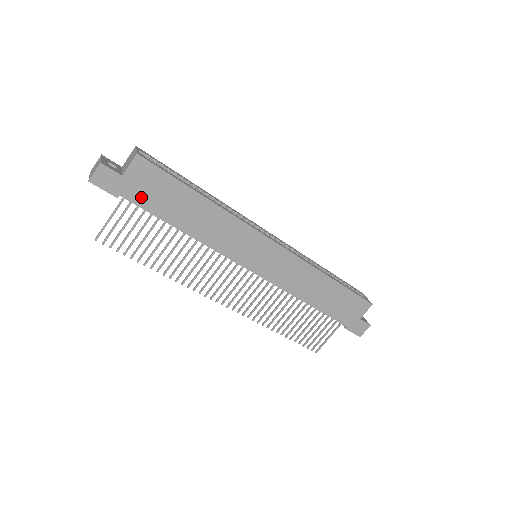
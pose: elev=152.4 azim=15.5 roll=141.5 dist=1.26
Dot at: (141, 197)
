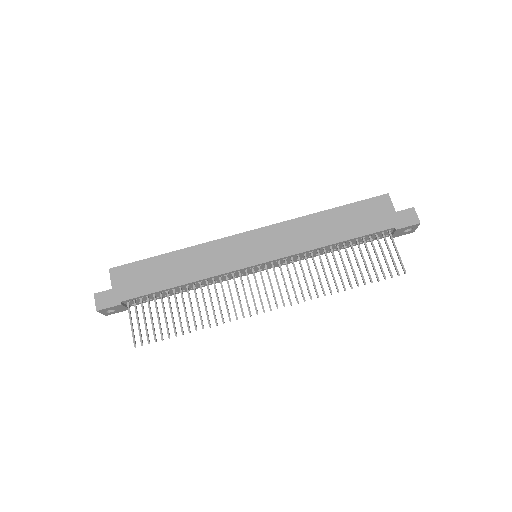
Dot at: (134, 290)
